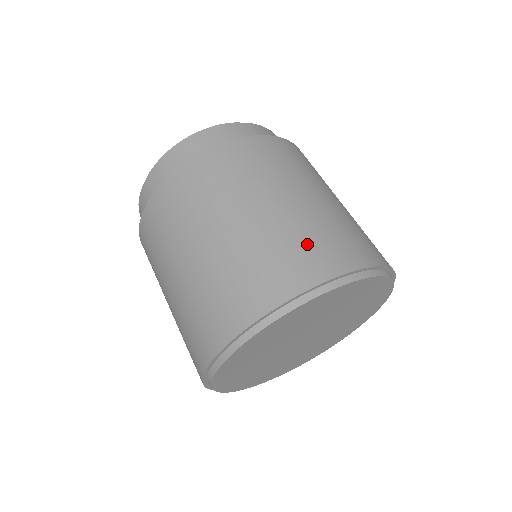
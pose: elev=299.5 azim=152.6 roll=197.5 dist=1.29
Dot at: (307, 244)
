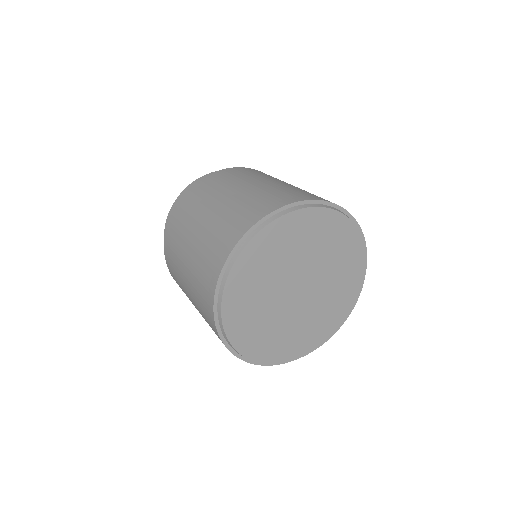
Dot at: (262, 199)
